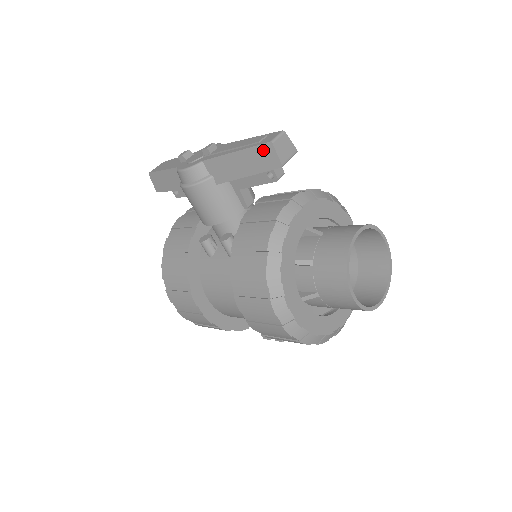
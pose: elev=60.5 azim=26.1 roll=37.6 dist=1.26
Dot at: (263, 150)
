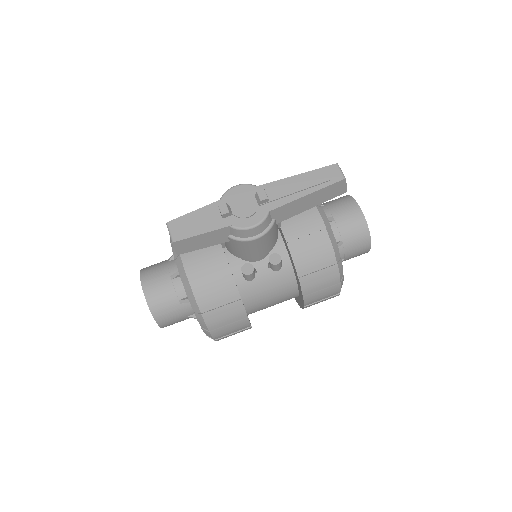
Dot at: (336, 186)
